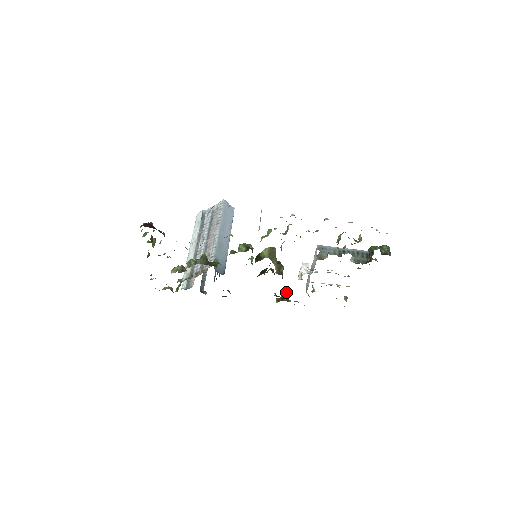
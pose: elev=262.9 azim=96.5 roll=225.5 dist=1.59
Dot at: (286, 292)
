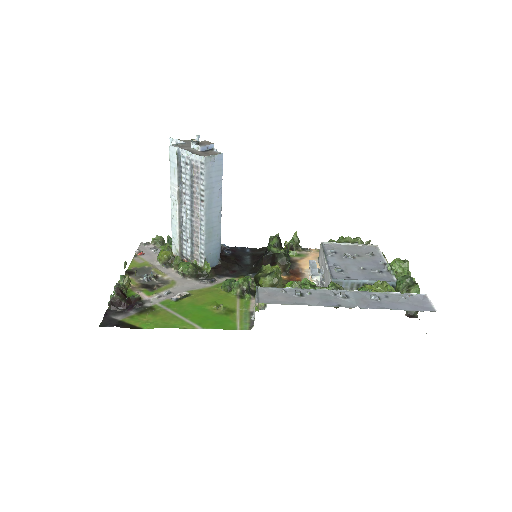
Dot at: (296, 237)
